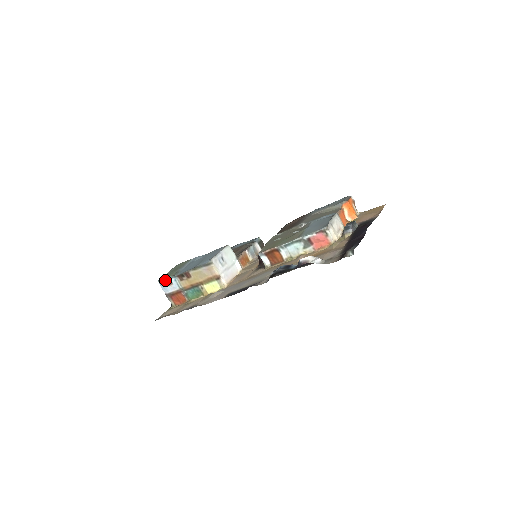
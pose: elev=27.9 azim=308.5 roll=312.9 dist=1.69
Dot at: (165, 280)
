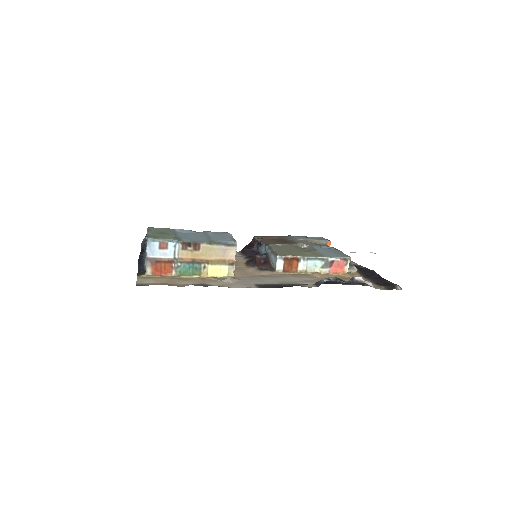
Dot at: (159, 240)
